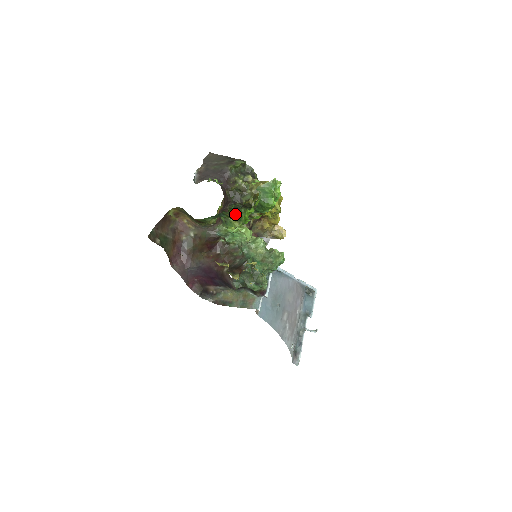
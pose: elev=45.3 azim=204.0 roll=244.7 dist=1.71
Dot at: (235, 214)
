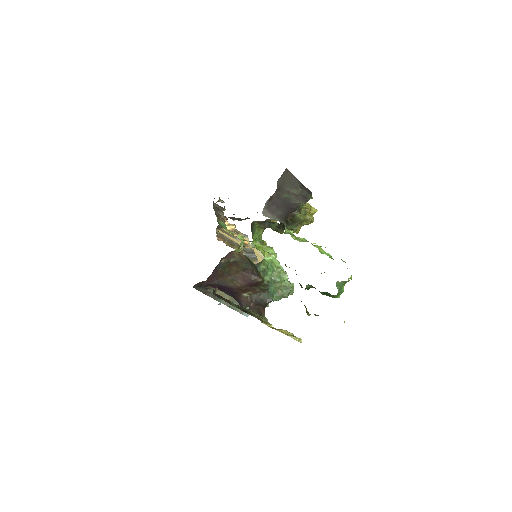
Dot at: (264, 222)
